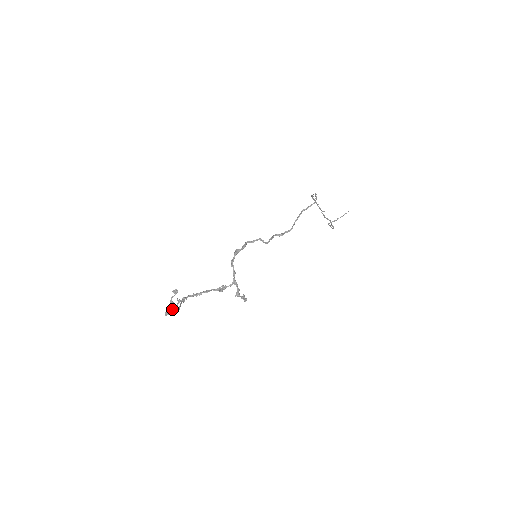
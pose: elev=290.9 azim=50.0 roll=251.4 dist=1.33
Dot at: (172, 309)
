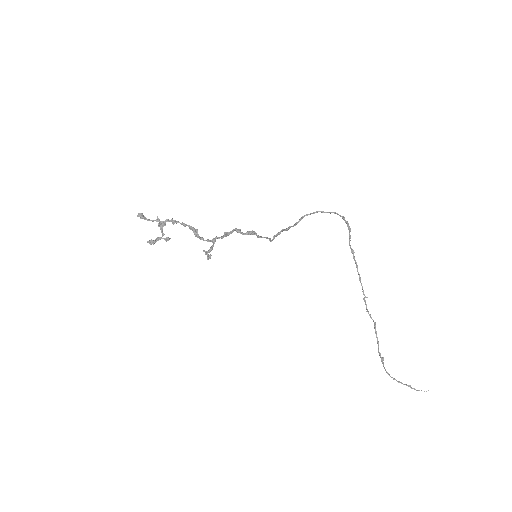
Dot at: occluded
